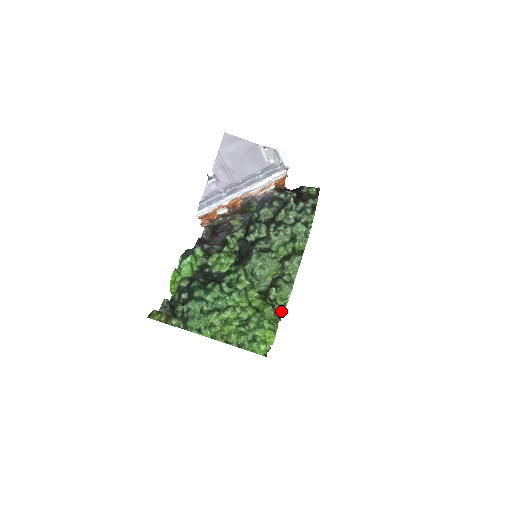
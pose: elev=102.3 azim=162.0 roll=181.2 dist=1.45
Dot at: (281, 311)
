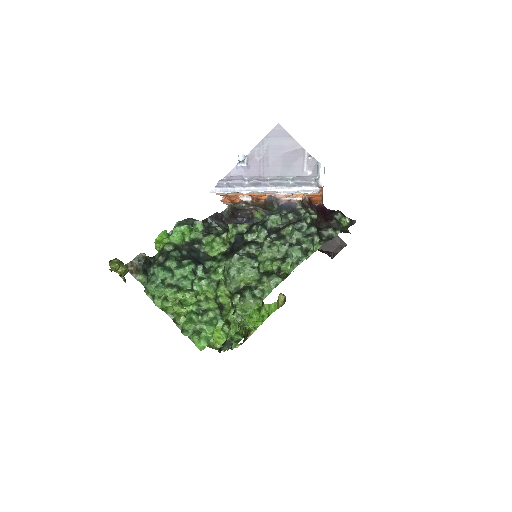
Dot at: (239, 320)
